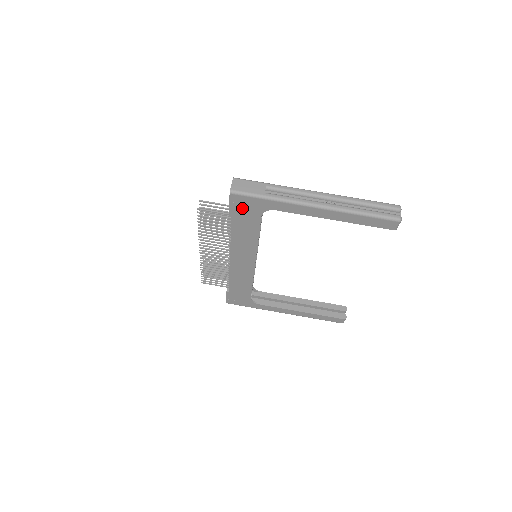
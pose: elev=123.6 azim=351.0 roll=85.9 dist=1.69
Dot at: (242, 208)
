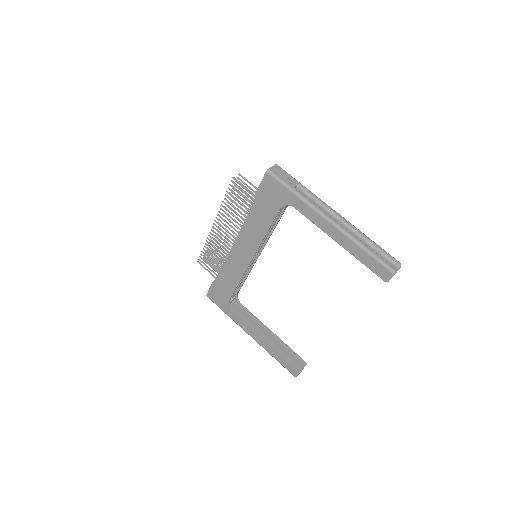
Dot at: (269, 192)
